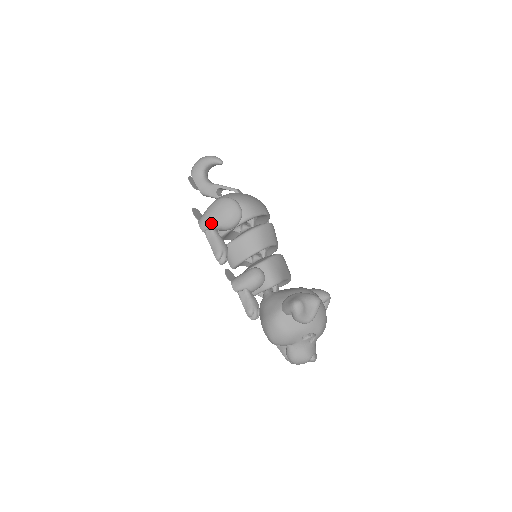
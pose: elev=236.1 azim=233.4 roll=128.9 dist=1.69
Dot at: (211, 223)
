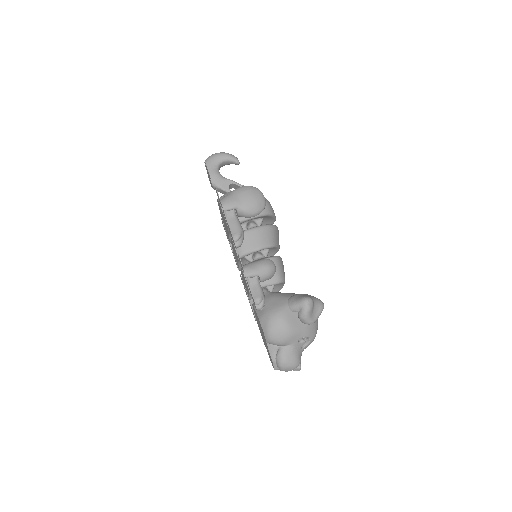
Dot at: (236, 204)
